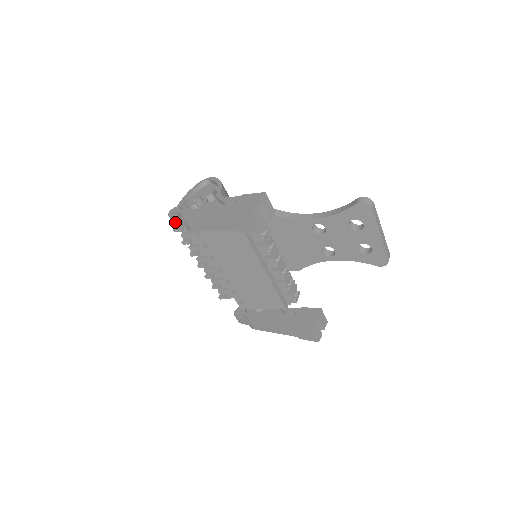
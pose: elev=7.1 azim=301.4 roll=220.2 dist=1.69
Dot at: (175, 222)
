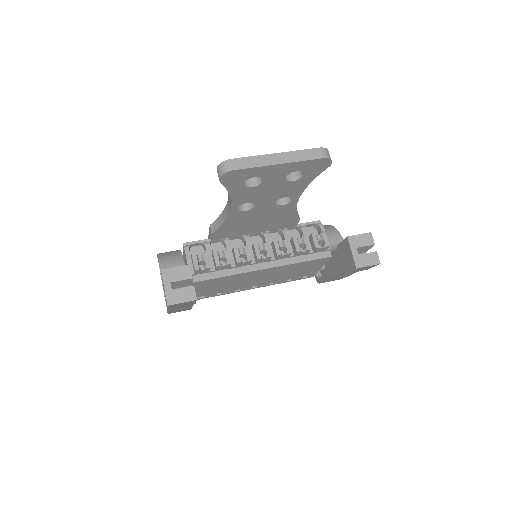
Dot at: occluded
